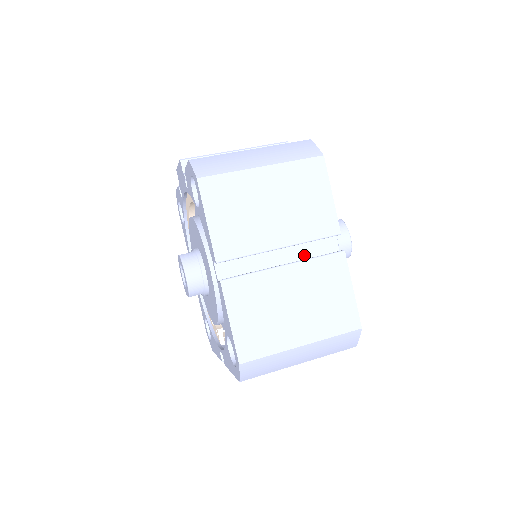
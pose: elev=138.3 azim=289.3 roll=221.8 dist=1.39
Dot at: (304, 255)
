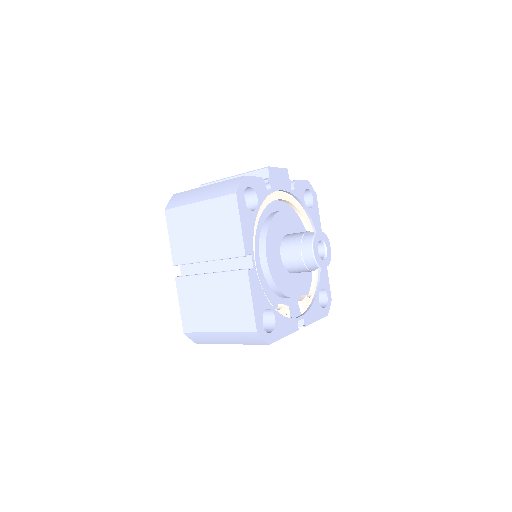
Dot at: (230, 267)
